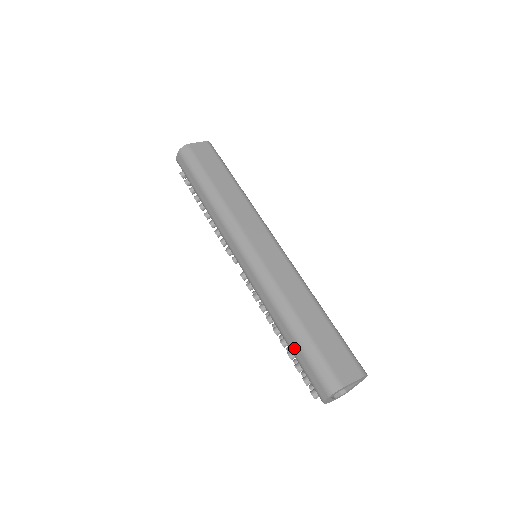
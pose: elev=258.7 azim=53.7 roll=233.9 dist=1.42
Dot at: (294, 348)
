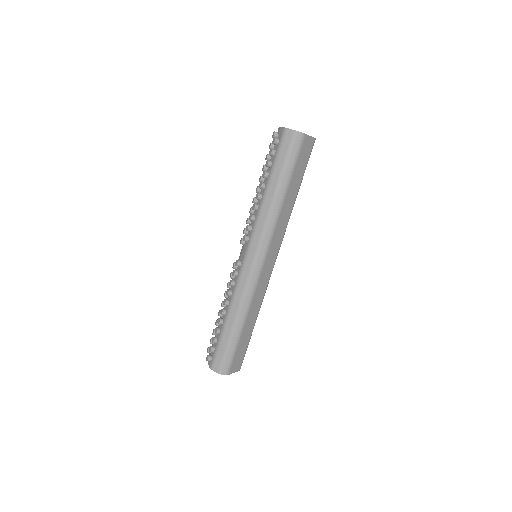
Dot at: (225, 336)
